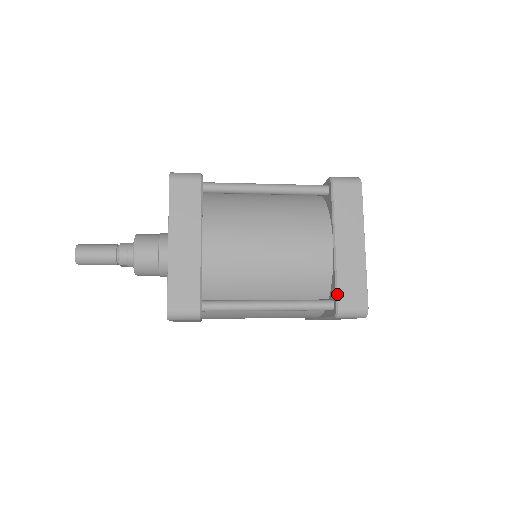
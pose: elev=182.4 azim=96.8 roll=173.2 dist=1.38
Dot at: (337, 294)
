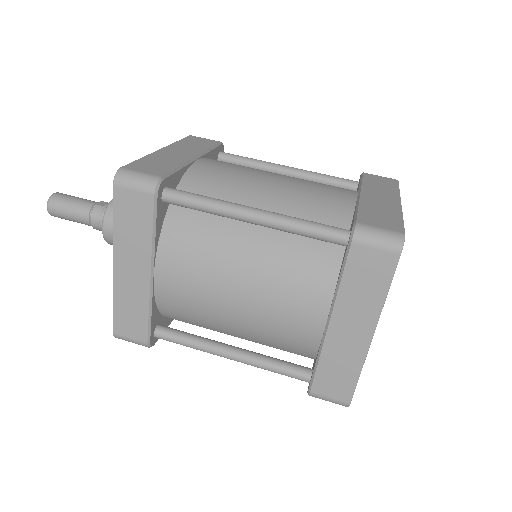
Dot at: (313, 378)
